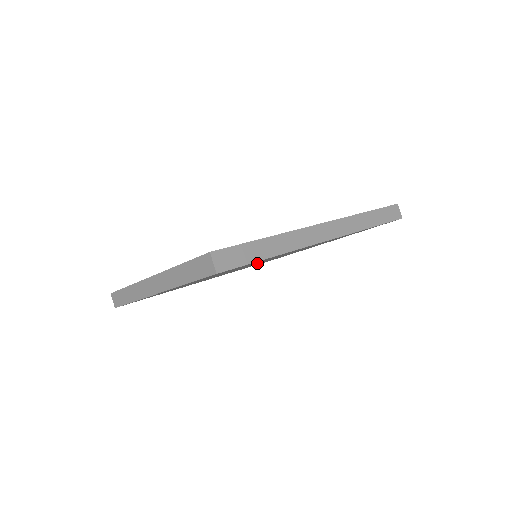
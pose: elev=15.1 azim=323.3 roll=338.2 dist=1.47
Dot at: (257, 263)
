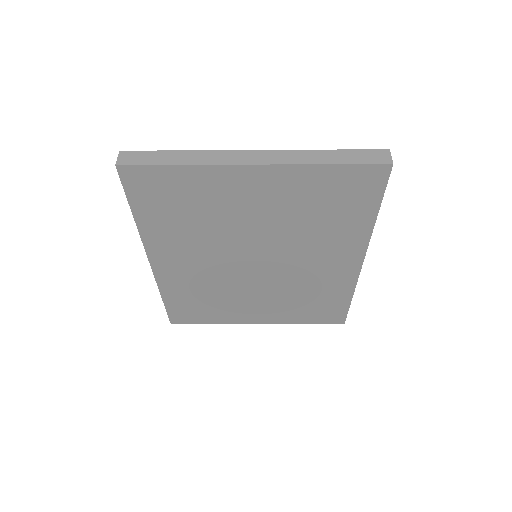
Dot at: (264, 257)
